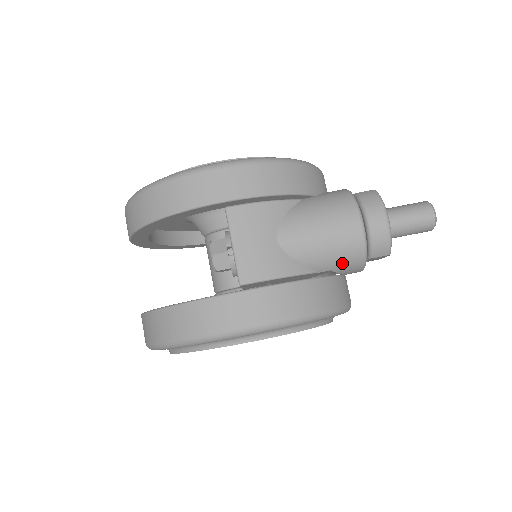
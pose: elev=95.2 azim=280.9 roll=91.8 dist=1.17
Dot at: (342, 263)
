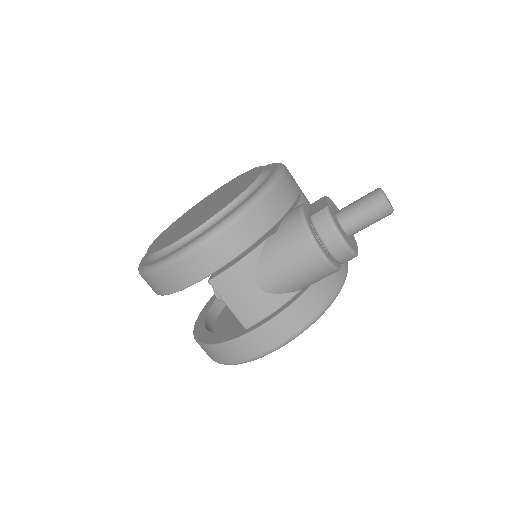
Dot at: (318, 279)
